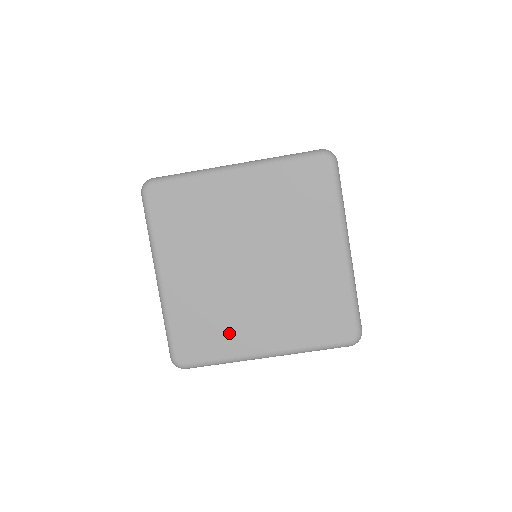
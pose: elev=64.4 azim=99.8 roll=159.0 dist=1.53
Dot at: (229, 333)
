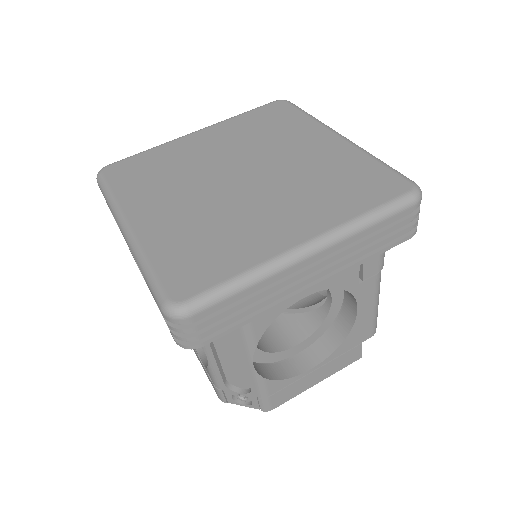
Dot at: (241, 241)
